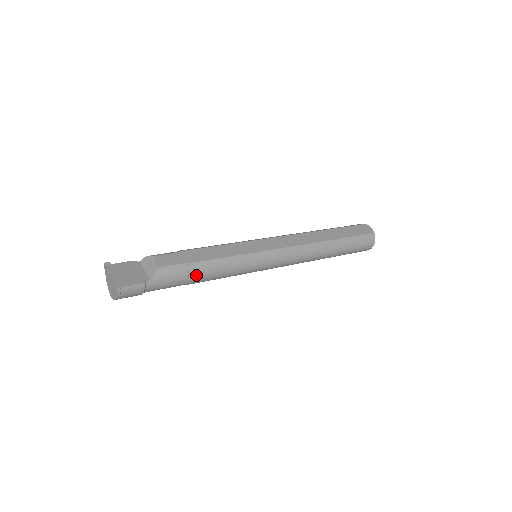
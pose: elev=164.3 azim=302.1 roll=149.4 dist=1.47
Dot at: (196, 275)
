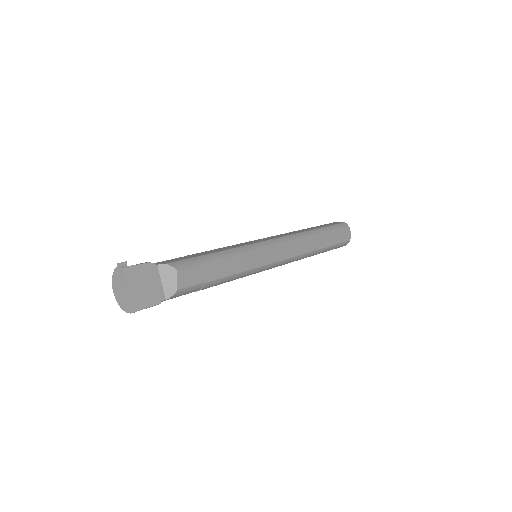
Dot at: occluded
